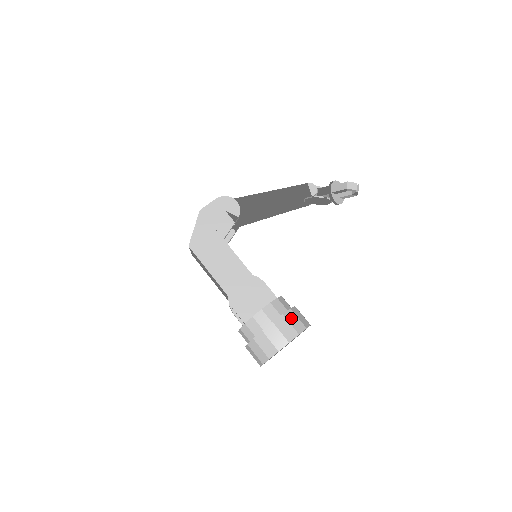
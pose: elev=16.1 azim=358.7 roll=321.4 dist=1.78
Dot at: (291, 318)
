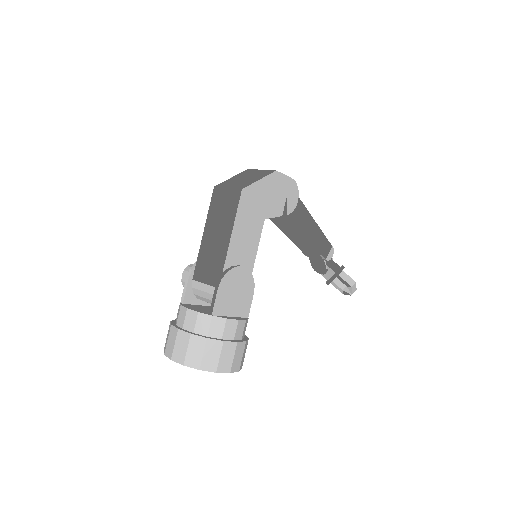
Dot at: (245, 349)
